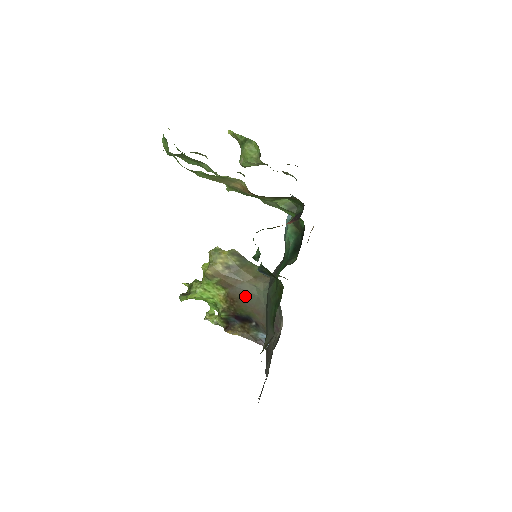
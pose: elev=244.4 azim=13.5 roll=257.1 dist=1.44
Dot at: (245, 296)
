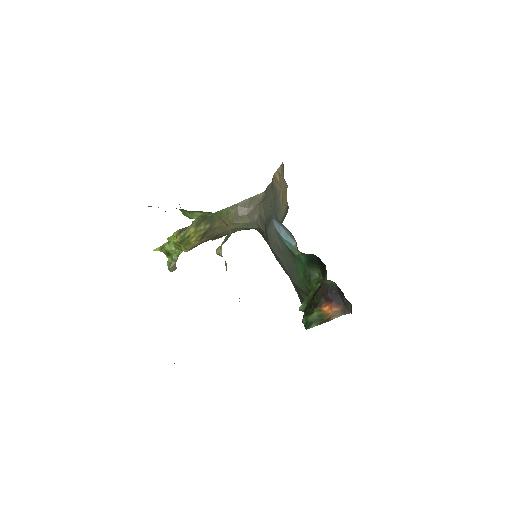
Dot at: occluded
